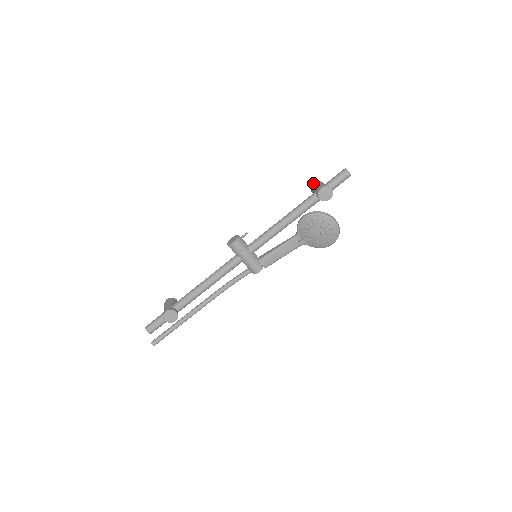
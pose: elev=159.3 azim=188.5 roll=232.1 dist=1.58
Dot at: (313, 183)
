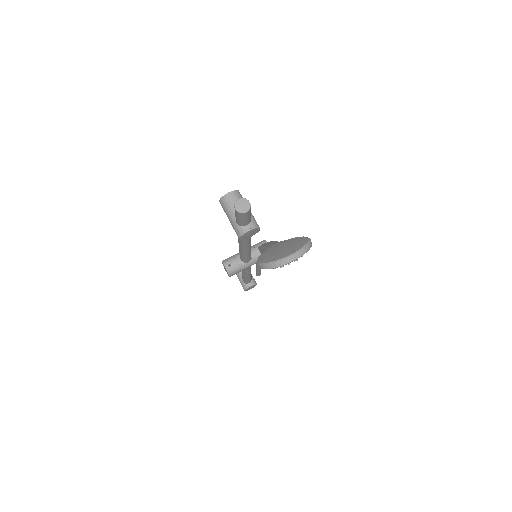
Dot at: occluded
